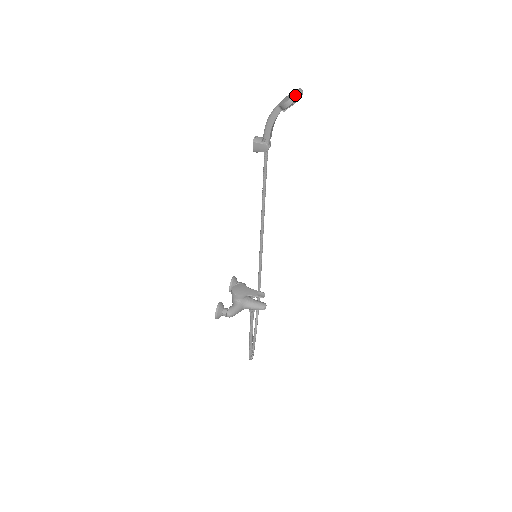
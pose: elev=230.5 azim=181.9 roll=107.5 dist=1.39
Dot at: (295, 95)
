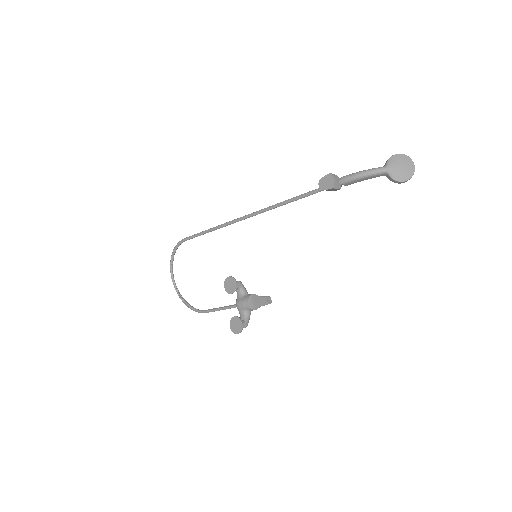
Dot at: occluded
